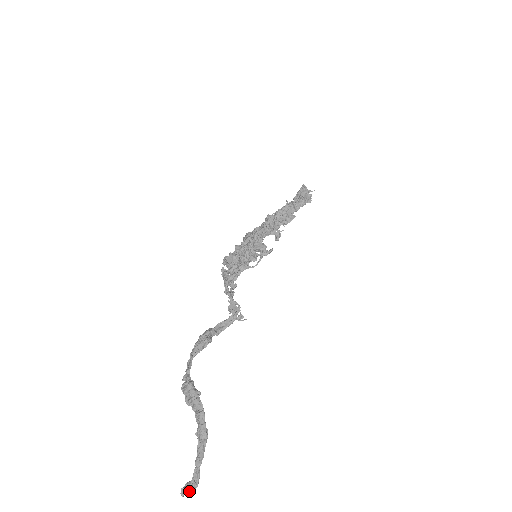
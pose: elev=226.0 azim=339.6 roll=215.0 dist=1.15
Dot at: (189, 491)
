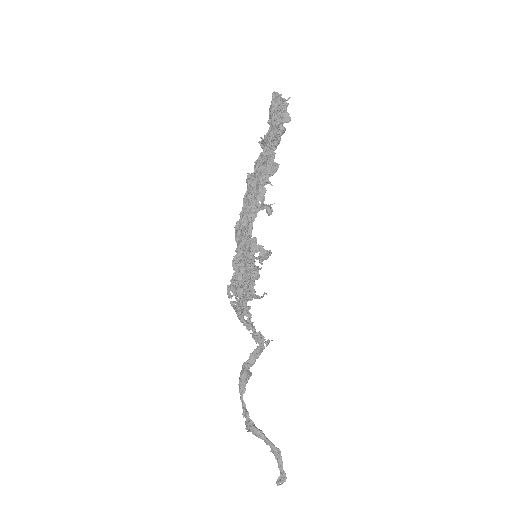
Dot at: occluded
